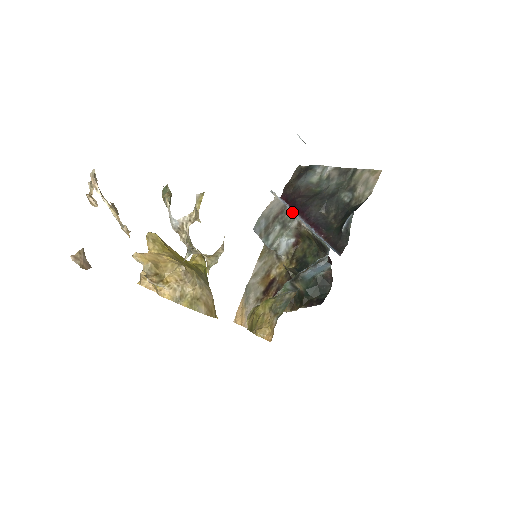
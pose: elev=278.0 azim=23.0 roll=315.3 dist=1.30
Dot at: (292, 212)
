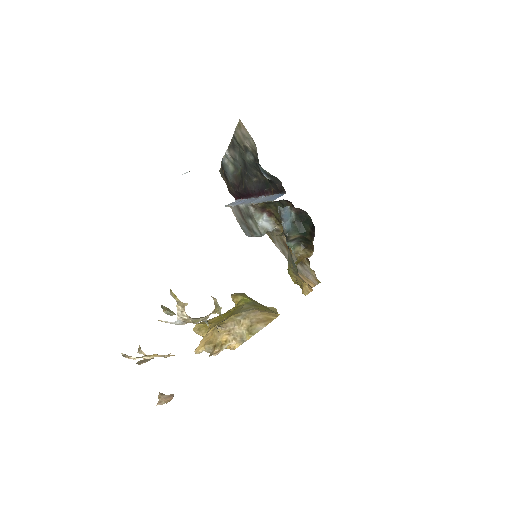
Dot at: (243, 205)
